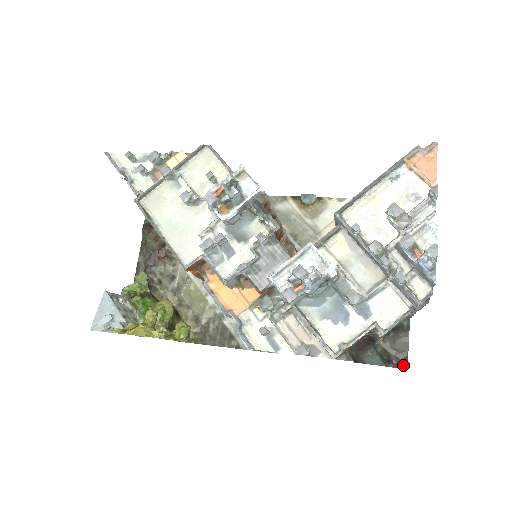
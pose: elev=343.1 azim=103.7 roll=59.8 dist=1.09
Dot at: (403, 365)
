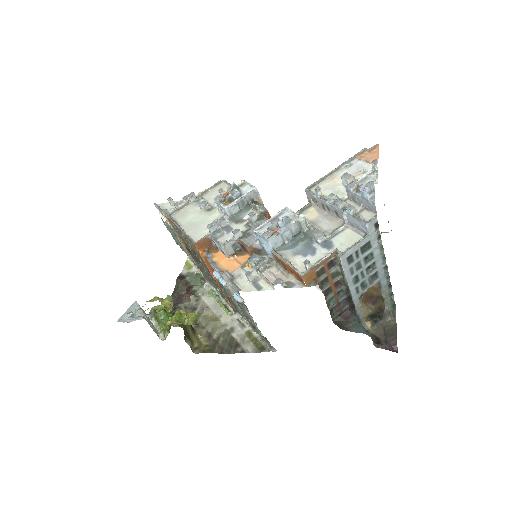
Dot at: (393, 349)
